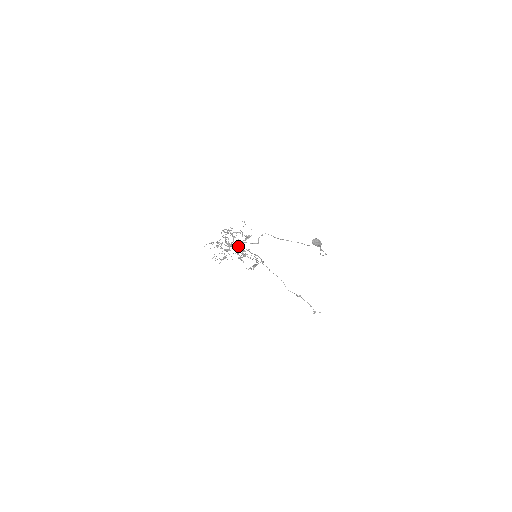
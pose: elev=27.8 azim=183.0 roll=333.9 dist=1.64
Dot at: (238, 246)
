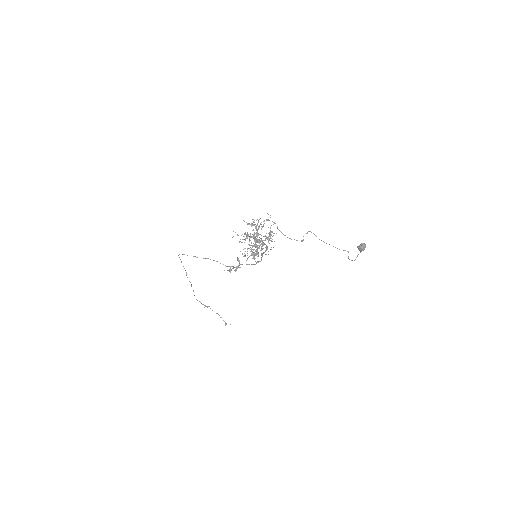
Dot at: occluded
